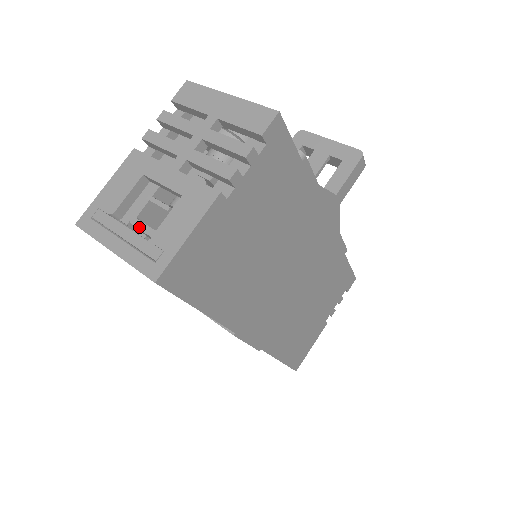
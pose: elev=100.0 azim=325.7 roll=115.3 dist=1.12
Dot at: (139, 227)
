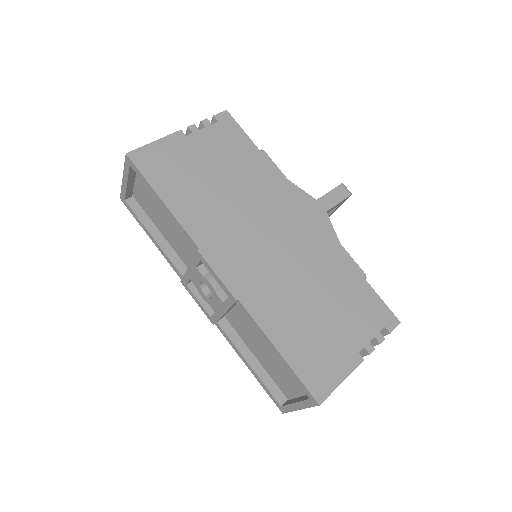
Dot at: occluded
